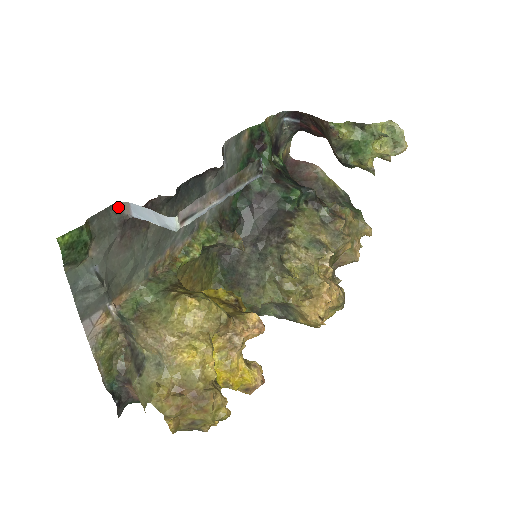
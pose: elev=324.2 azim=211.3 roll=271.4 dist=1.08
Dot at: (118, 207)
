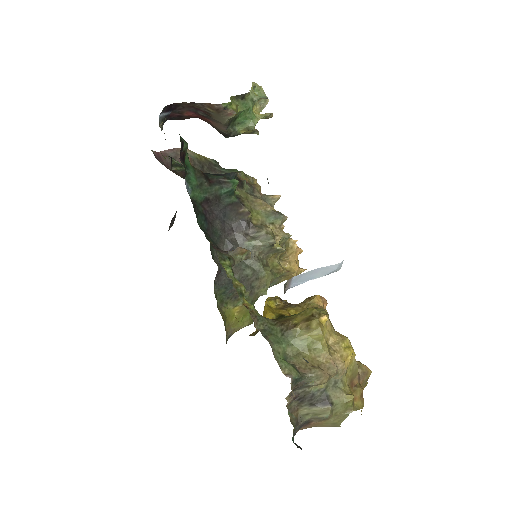
Dot at: occluded
